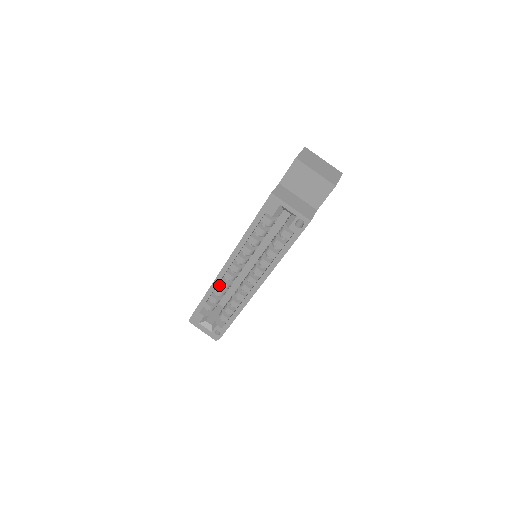
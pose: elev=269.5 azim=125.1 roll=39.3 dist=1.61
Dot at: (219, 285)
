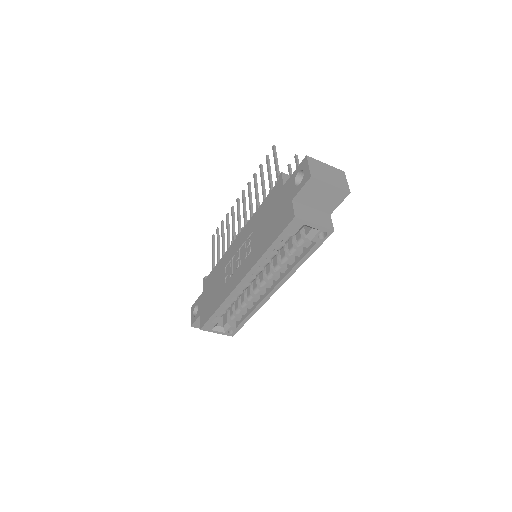
Dot at: occluded
